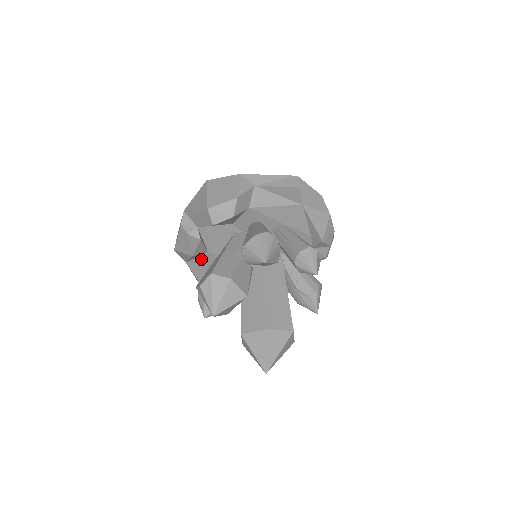
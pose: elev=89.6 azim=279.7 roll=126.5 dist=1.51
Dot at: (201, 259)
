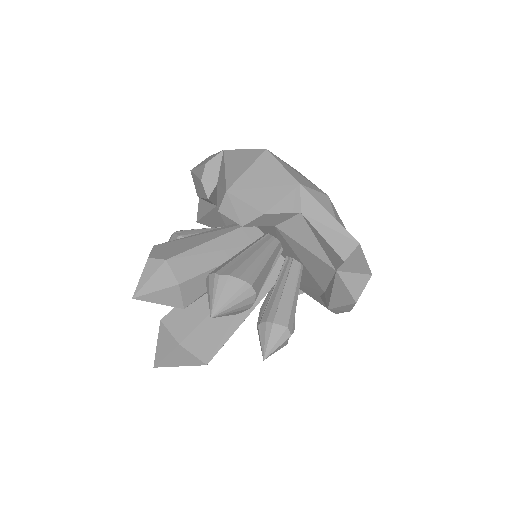
Dot at: occluded
